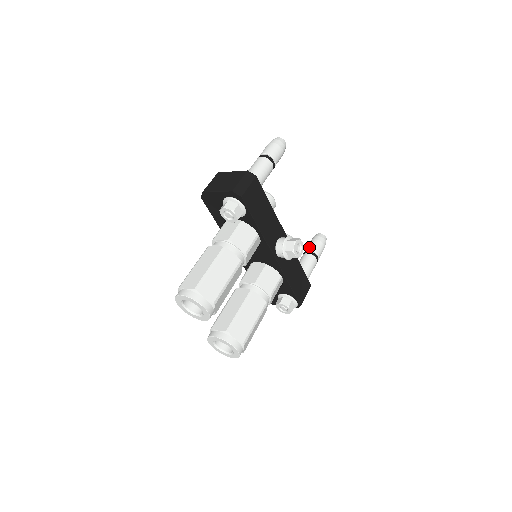
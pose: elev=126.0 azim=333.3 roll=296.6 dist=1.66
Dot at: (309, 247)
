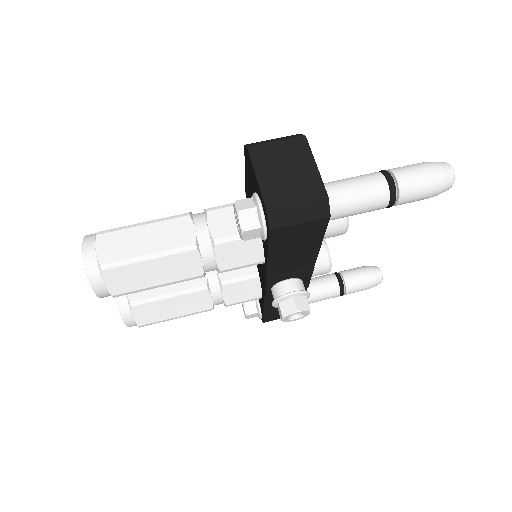
Dot at: (349, 275)
